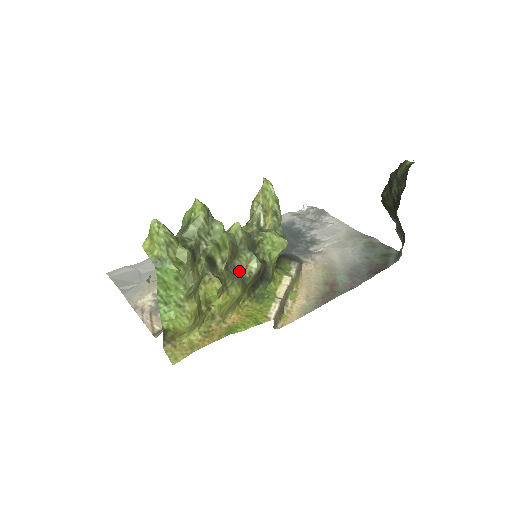
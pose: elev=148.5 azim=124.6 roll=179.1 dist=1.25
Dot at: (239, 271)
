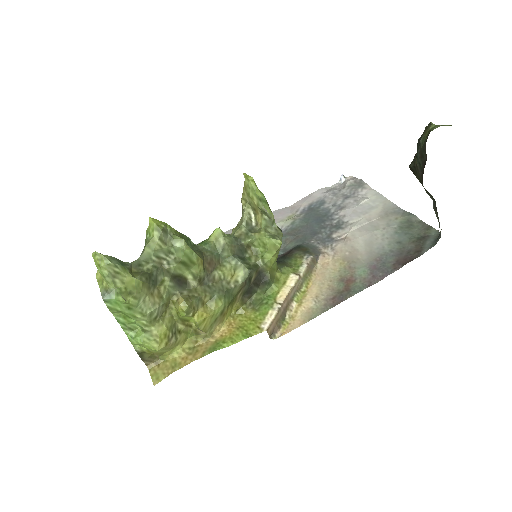
Dot at: (221, 282)
